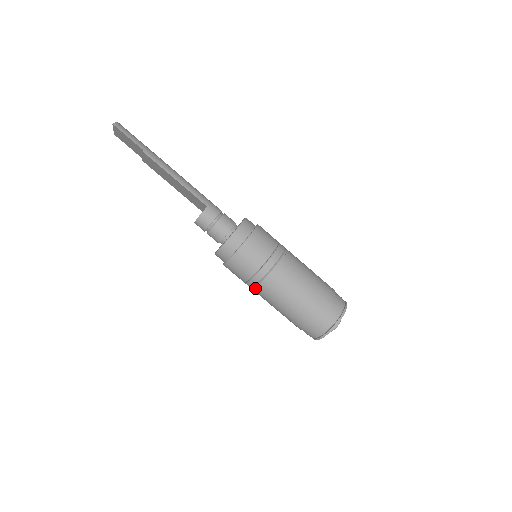
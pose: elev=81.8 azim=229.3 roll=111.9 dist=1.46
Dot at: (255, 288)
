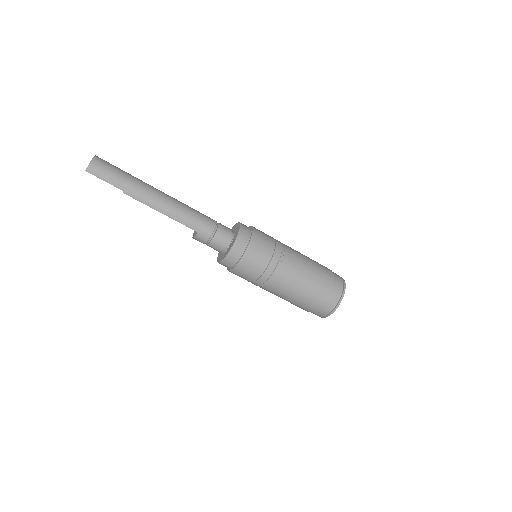
Dot at: occluded
